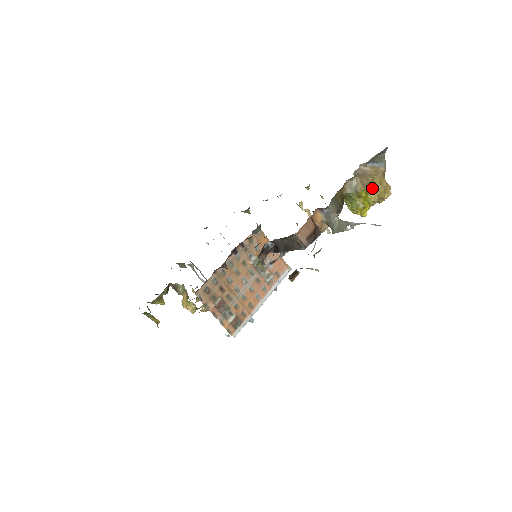
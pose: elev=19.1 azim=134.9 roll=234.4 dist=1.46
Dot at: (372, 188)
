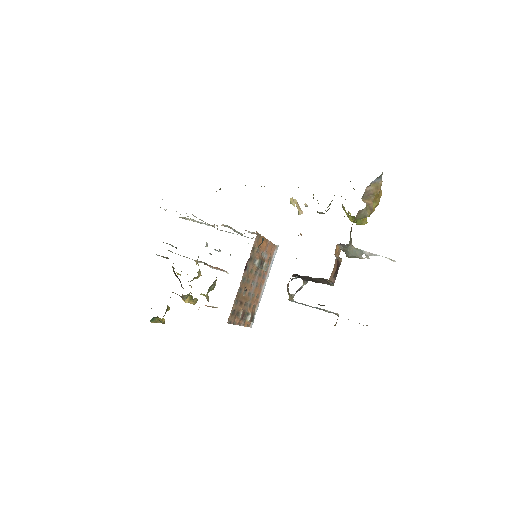
Dot at: occluded
